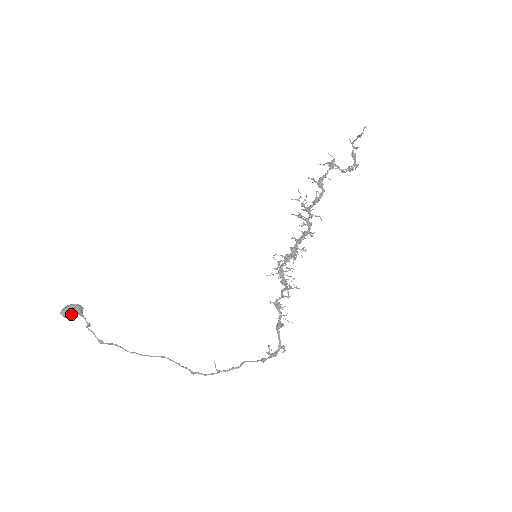
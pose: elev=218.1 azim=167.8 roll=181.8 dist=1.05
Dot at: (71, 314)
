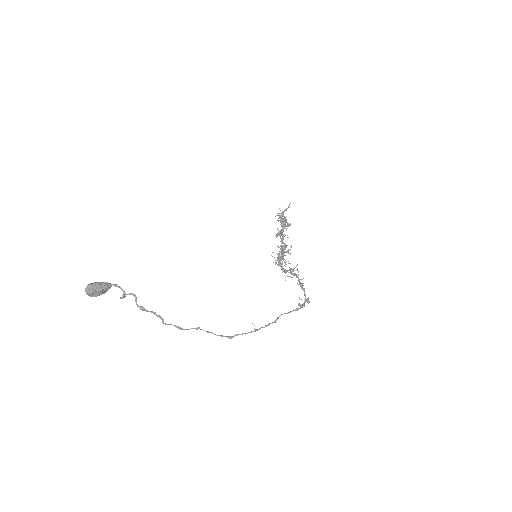
Dot at: (101, 287)
